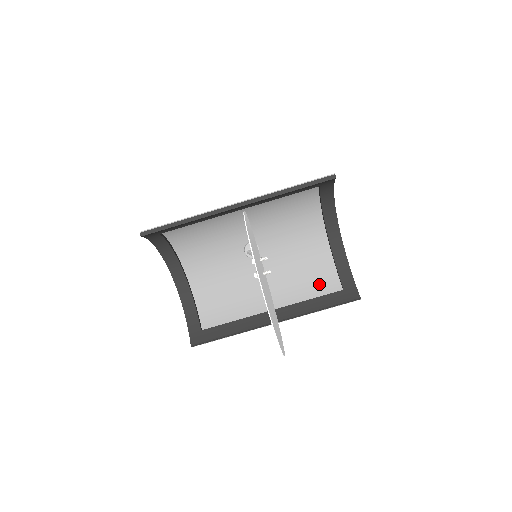
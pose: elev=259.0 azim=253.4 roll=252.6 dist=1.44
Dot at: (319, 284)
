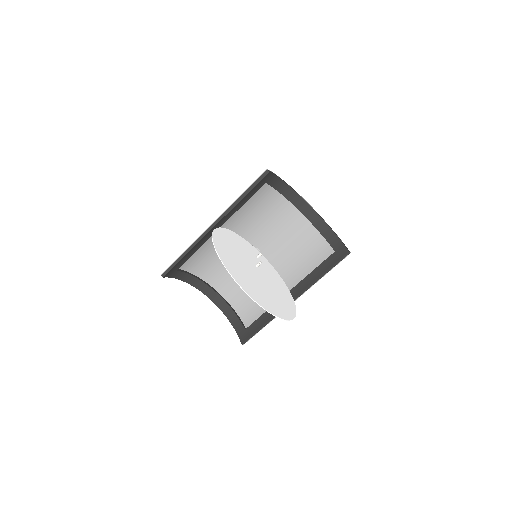
Dot at: (316, 256)
